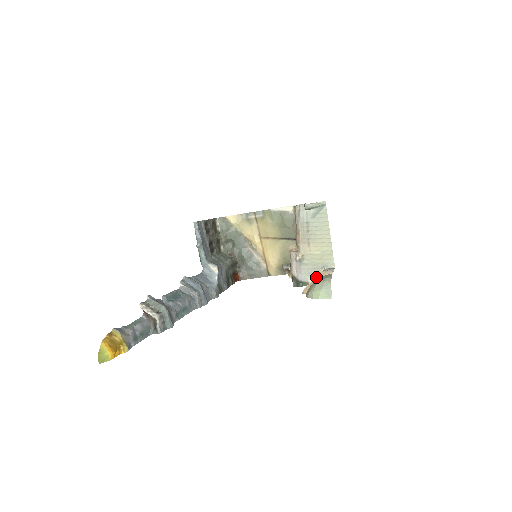
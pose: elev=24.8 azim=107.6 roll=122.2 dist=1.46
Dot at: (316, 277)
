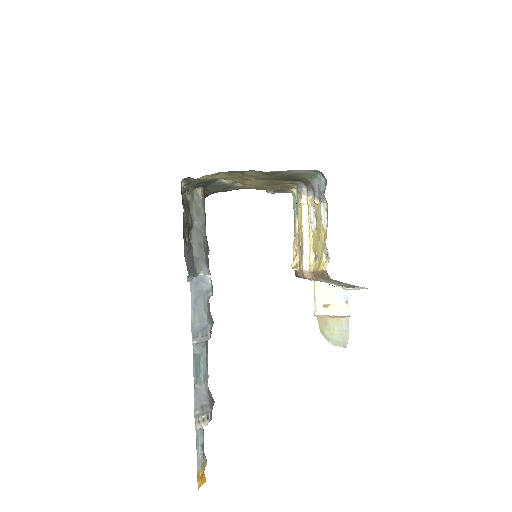
Dot at: (332, 317)
